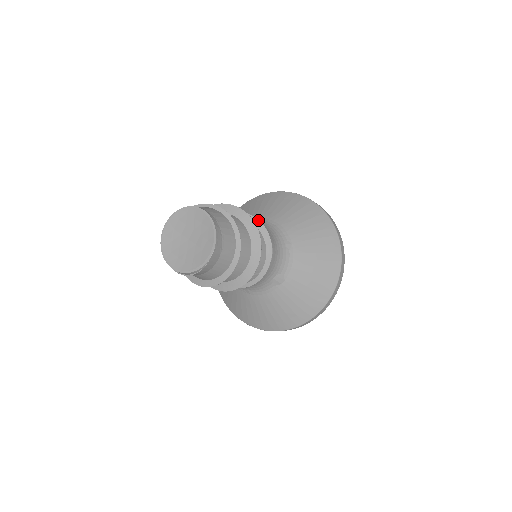
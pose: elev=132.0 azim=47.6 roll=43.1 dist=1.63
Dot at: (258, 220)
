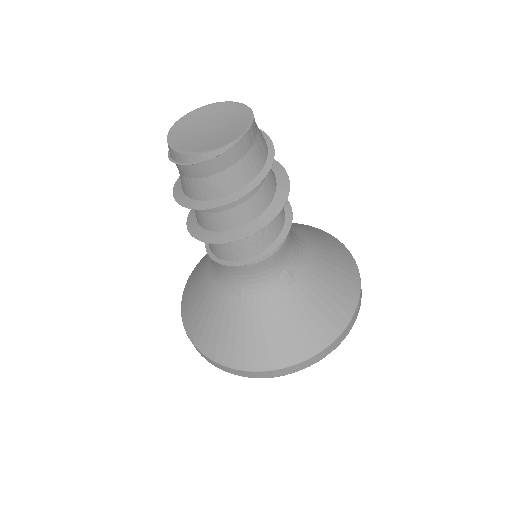
Dot at: occluded
